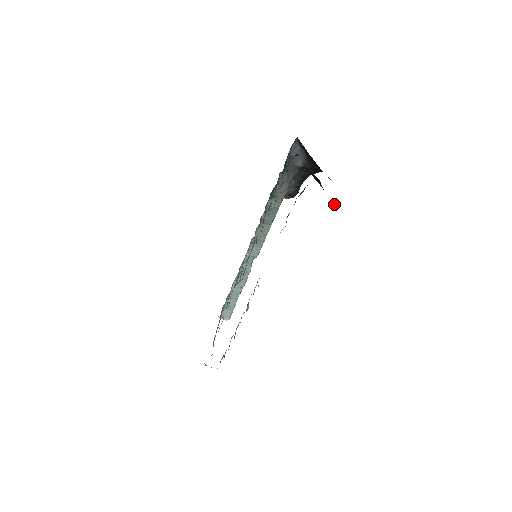
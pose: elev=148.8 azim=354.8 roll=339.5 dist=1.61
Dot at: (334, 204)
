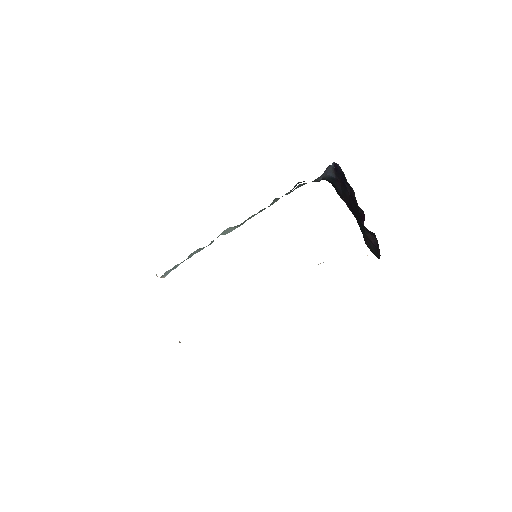
Dot at: (379, 257)
